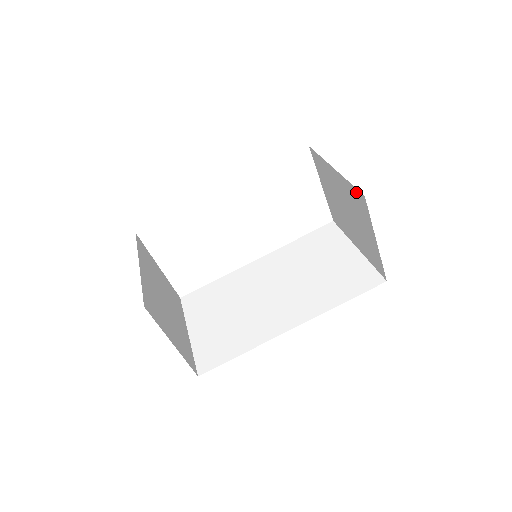
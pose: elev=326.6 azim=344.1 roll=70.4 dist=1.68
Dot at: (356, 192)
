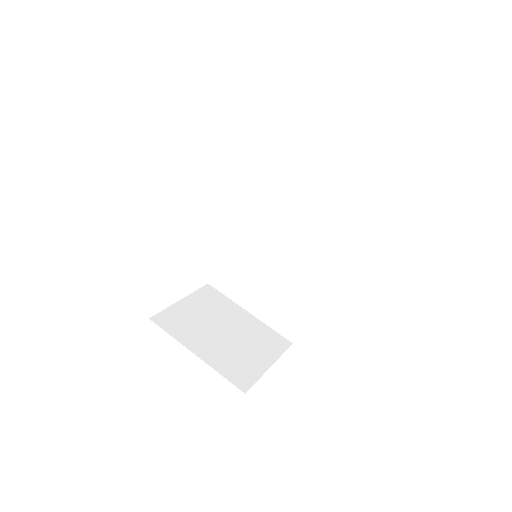
Dot at: occluded
